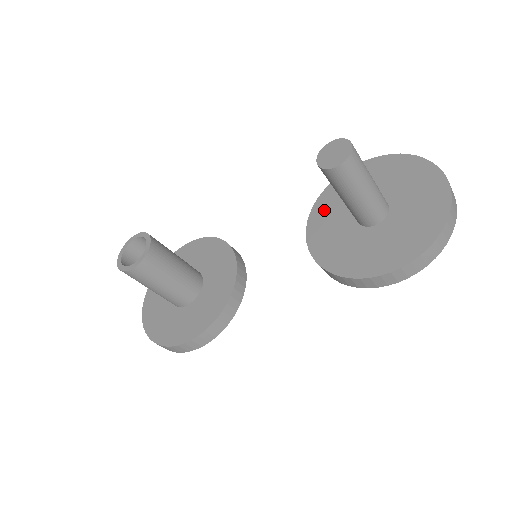
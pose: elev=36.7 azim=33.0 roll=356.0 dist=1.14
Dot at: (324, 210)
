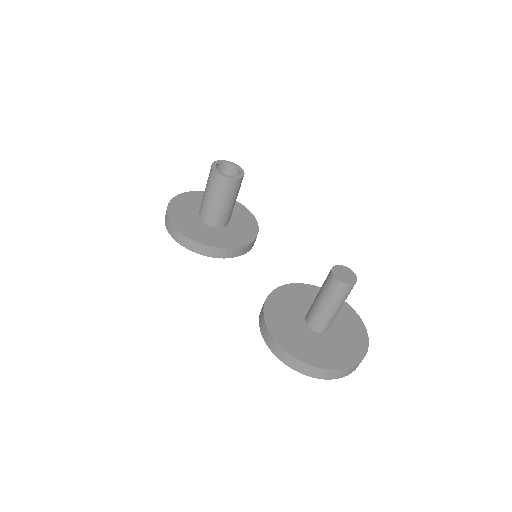
Dot at: (307, 292)
